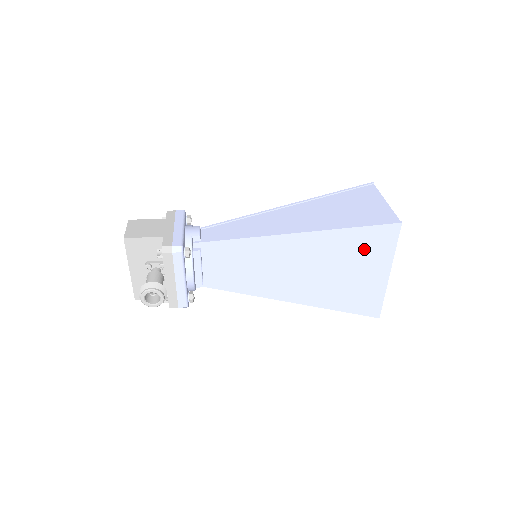
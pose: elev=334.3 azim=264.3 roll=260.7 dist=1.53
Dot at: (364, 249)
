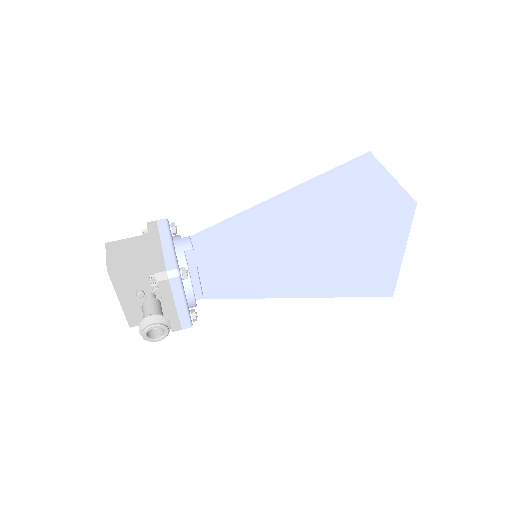
Dot at: (377, 235)
